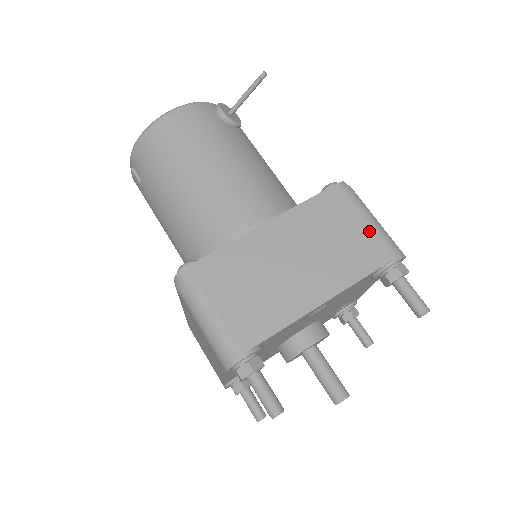
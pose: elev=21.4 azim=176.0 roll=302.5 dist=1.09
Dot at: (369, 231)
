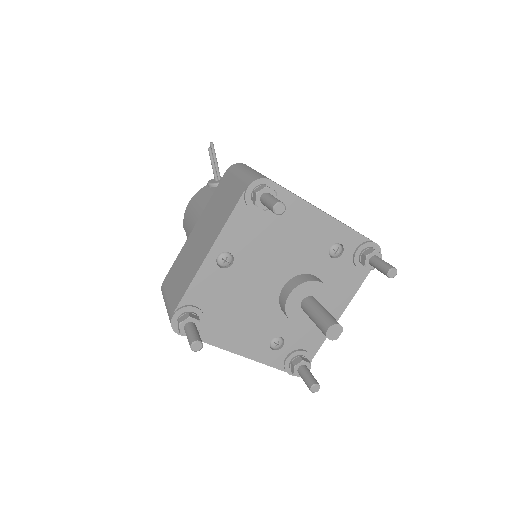
Dot at: (236, 182)
